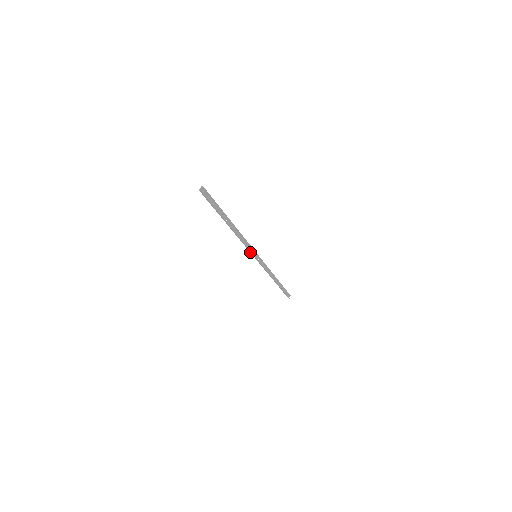
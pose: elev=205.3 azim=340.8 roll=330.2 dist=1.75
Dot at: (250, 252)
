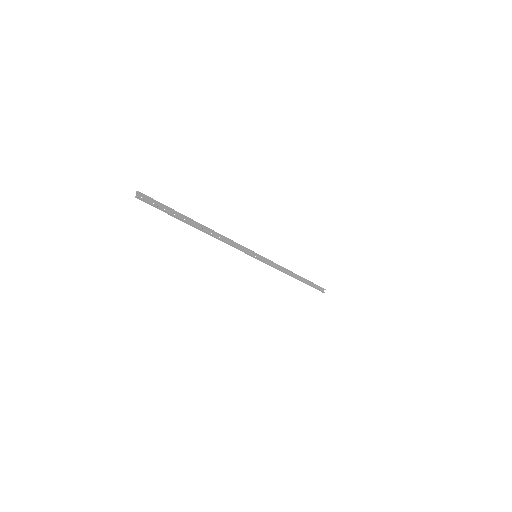
Dot at: occluded
